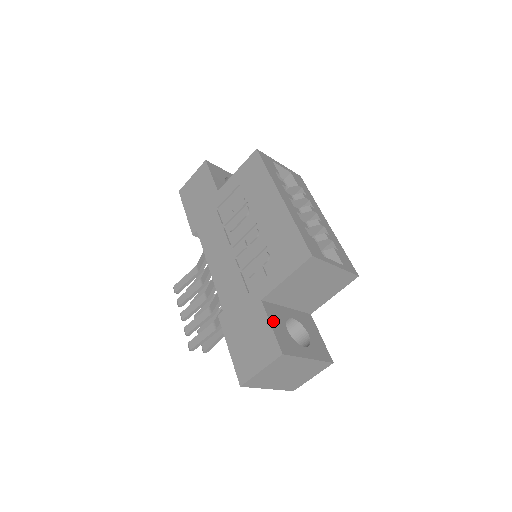
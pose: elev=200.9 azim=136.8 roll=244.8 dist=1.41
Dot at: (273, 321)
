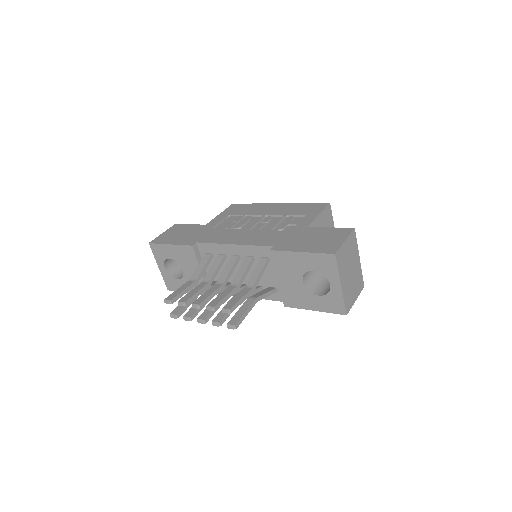
Dot at: occluded
